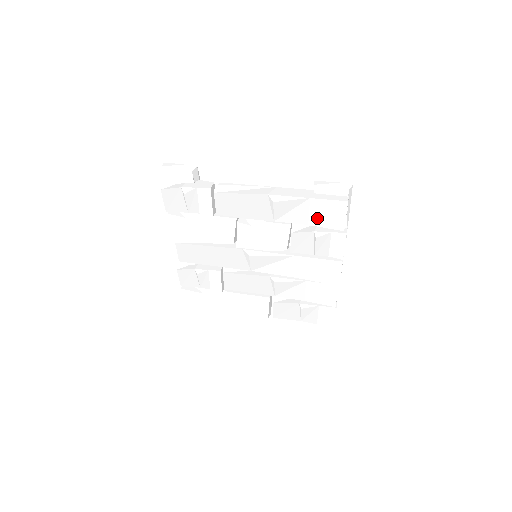
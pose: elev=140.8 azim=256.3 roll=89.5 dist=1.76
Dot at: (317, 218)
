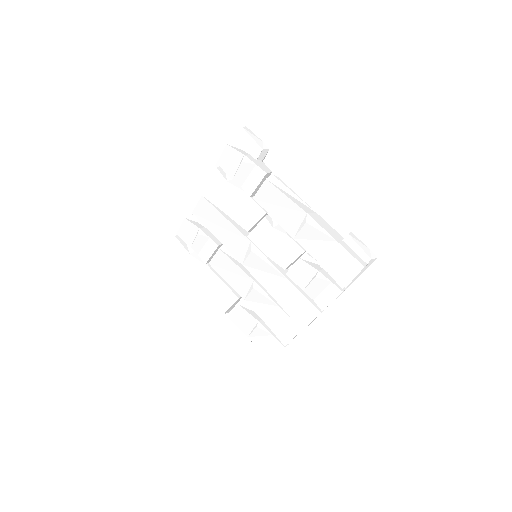
Dot at: (330, 262)
